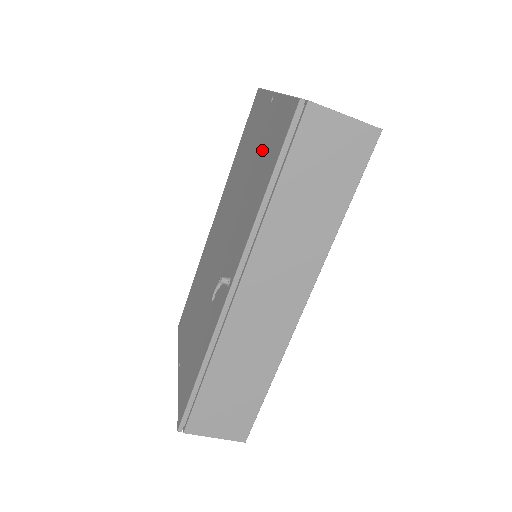
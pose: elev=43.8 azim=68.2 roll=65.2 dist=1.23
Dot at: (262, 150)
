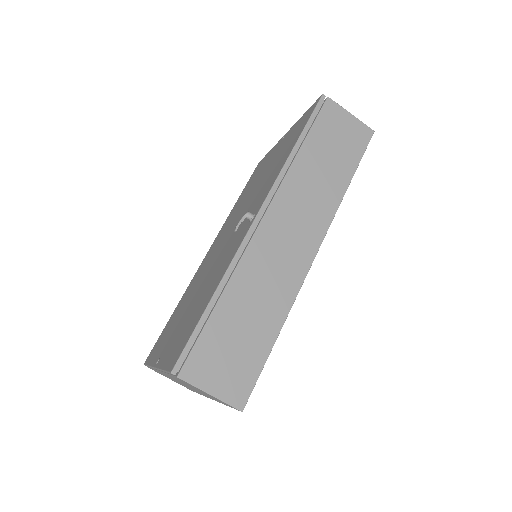
Dot at: (279, 152)
